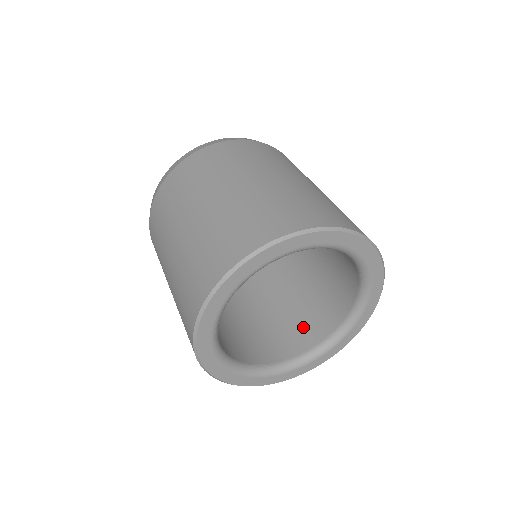
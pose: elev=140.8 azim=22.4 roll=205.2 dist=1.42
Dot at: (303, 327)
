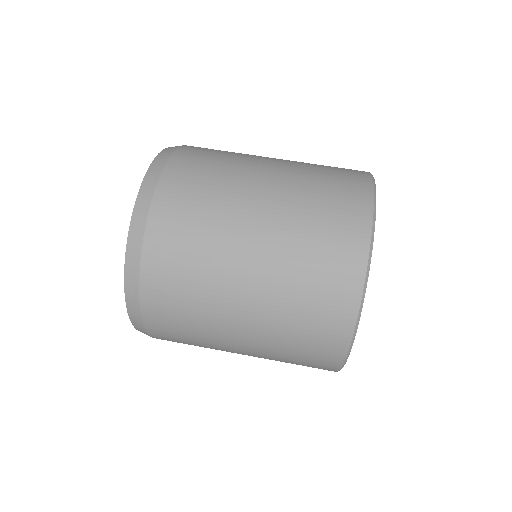
Dot at: occluded
